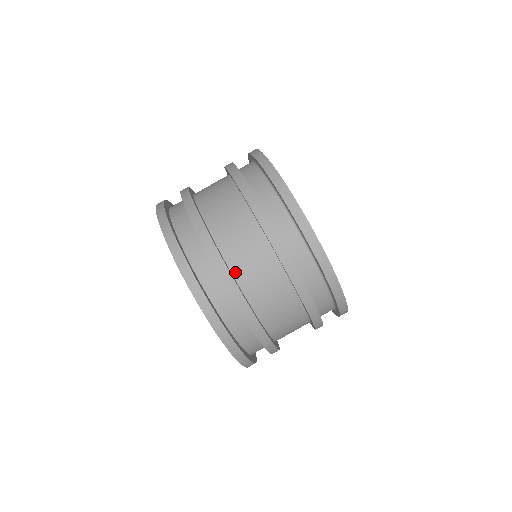
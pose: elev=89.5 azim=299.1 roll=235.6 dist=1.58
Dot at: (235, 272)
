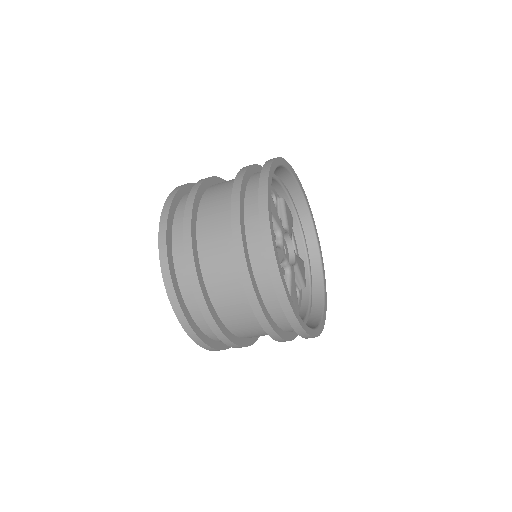
Dot at: occluded
